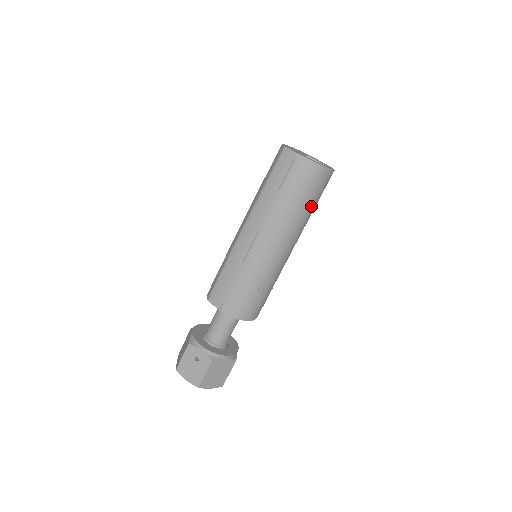
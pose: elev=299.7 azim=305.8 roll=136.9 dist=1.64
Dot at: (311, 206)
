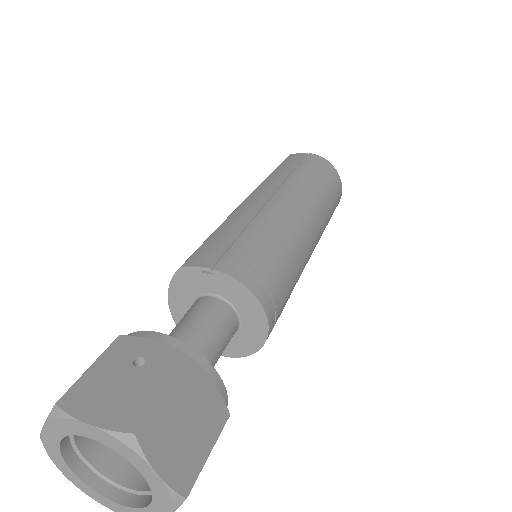
Dot at: (330, 204)
